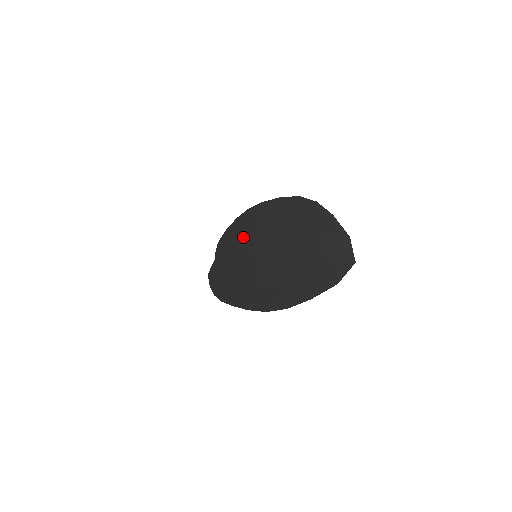
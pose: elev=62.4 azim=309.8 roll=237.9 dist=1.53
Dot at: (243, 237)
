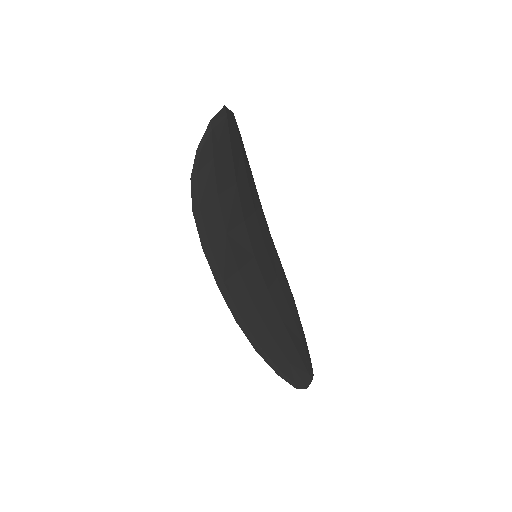
Dot at: (272, 279)
